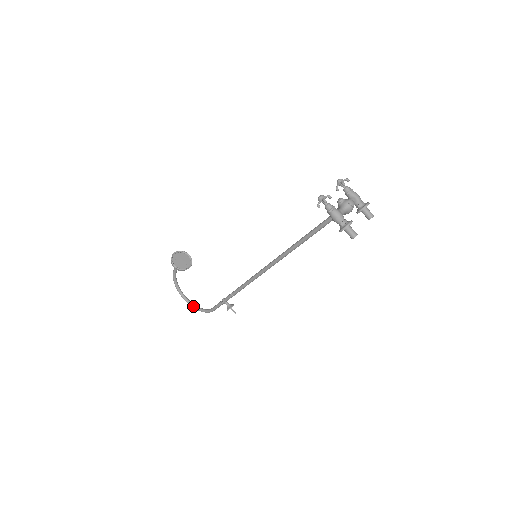
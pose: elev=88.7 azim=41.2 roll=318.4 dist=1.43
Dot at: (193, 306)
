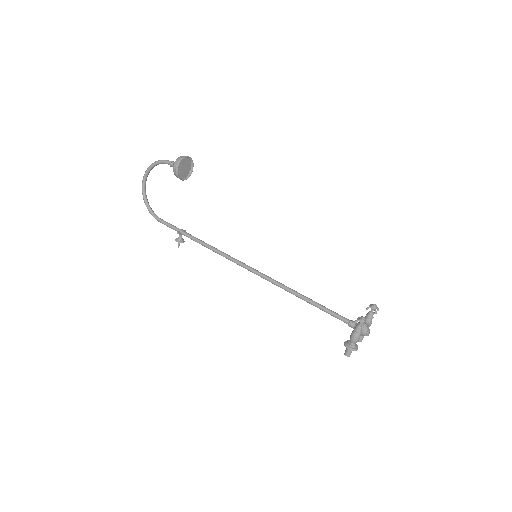
Dot at: (145, 196)
